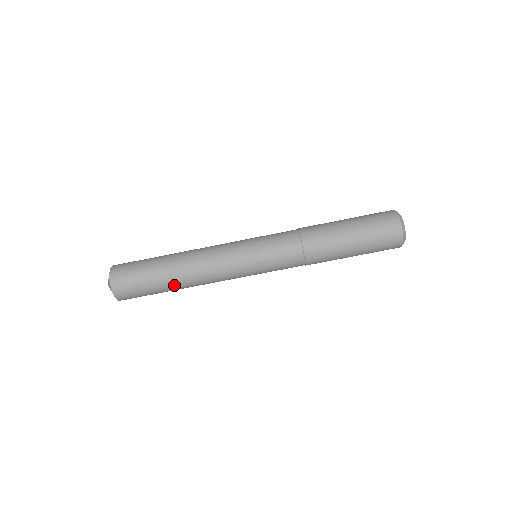
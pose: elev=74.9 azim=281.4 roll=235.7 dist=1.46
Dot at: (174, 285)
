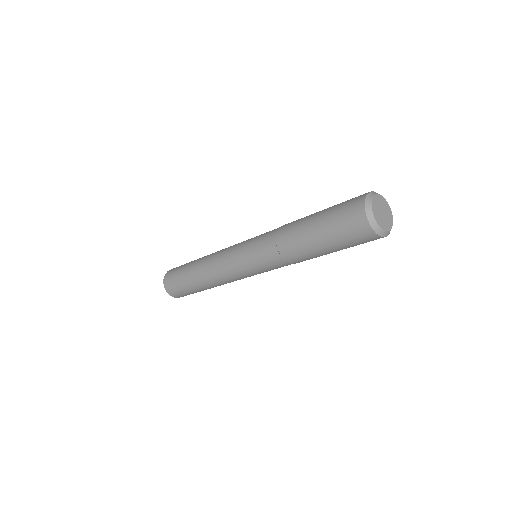
Dot at: occluded
